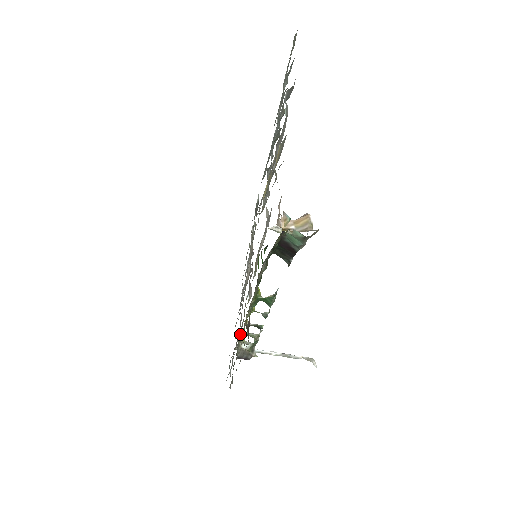
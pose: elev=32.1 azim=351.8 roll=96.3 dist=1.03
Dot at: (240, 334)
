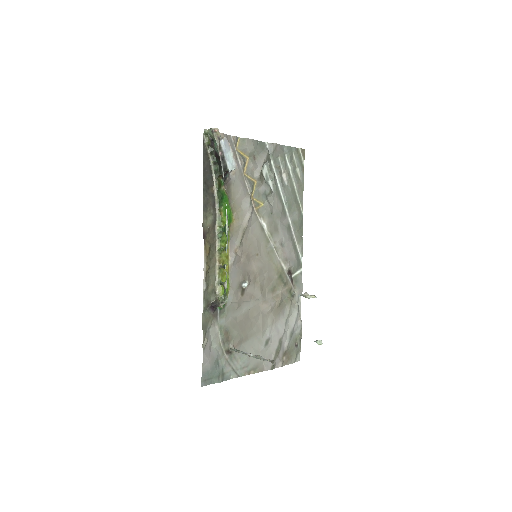
Dot at: (227, 307)
